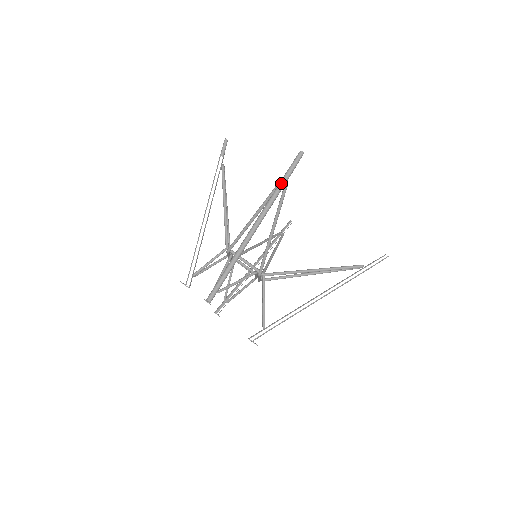
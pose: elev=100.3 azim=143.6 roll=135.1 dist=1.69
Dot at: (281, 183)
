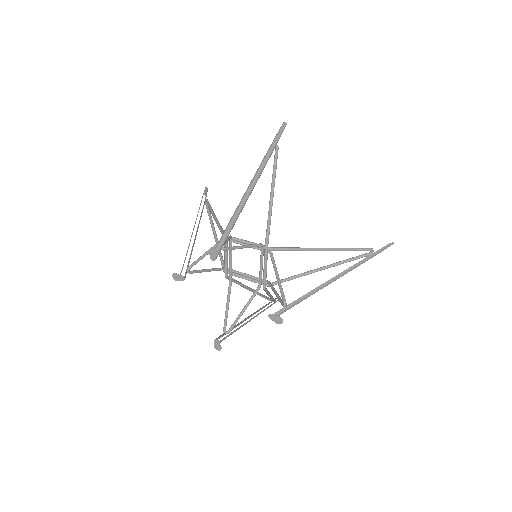
Dot at: (272, 144)
